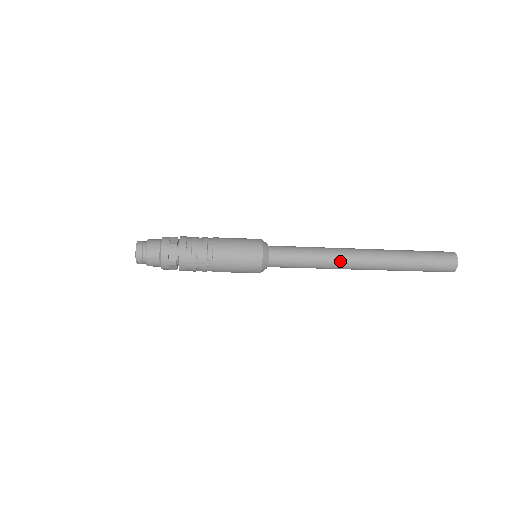
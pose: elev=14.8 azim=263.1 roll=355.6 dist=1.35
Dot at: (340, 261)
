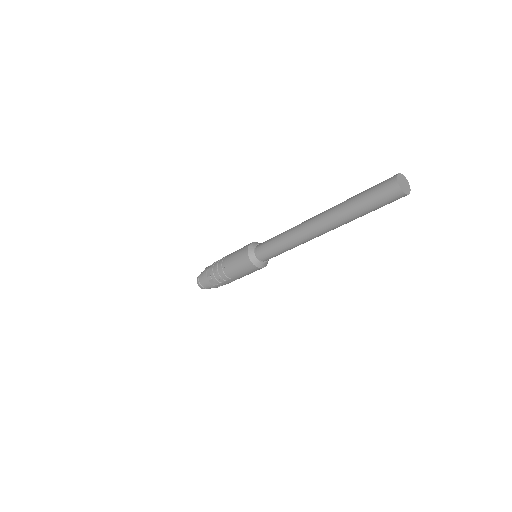
Dot at: (303, 239)
